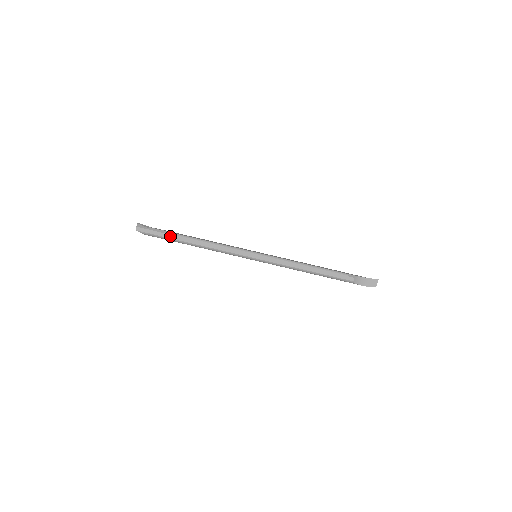
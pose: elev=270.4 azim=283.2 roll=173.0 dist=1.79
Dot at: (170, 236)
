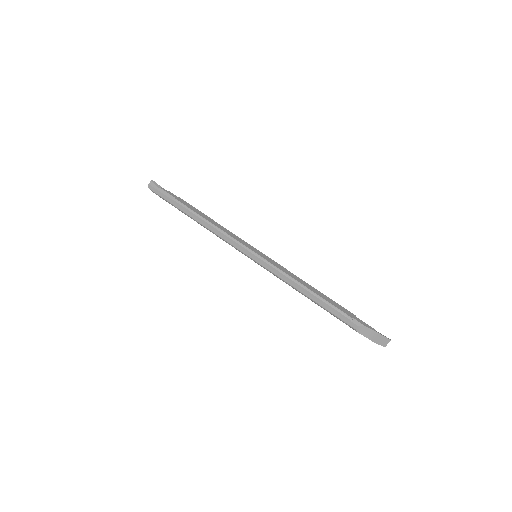
Dot at: (176, 204)
